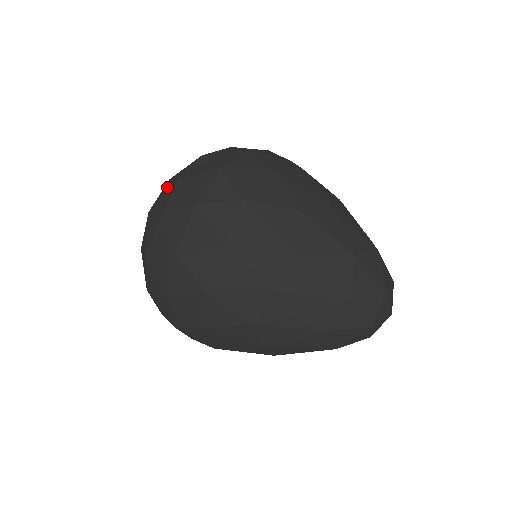
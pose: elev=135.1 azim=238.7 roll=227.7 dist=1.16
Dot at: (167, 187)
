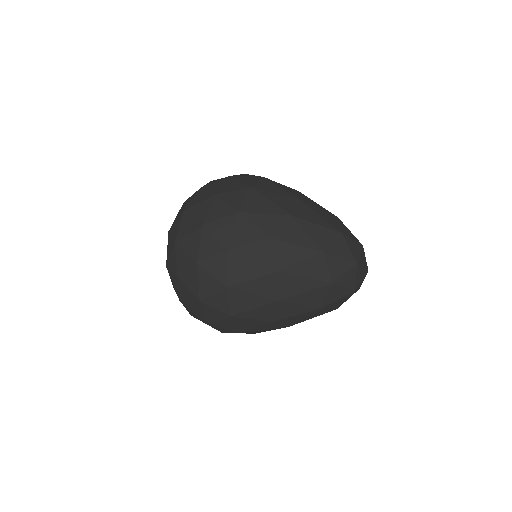
Dot at: occluded
